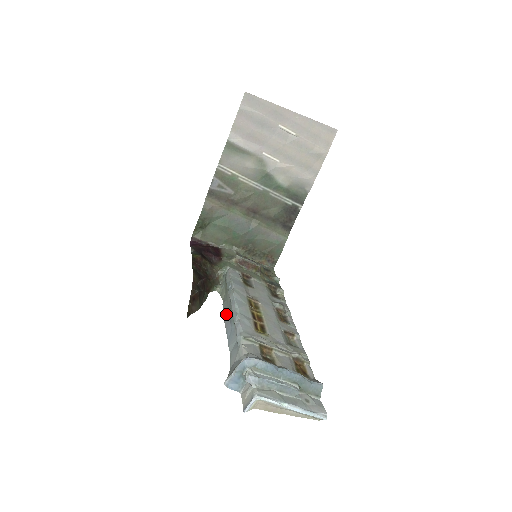
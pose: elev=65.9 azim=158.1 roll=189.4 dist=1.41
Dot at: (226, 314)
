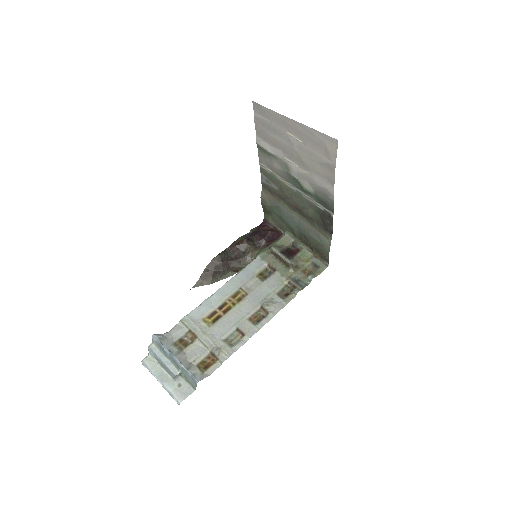
Dot at: occluded
